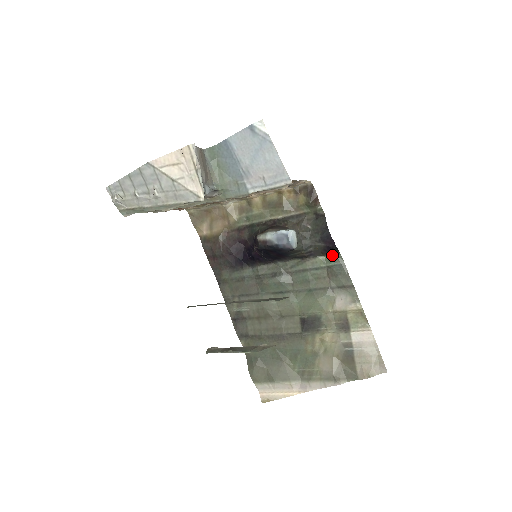
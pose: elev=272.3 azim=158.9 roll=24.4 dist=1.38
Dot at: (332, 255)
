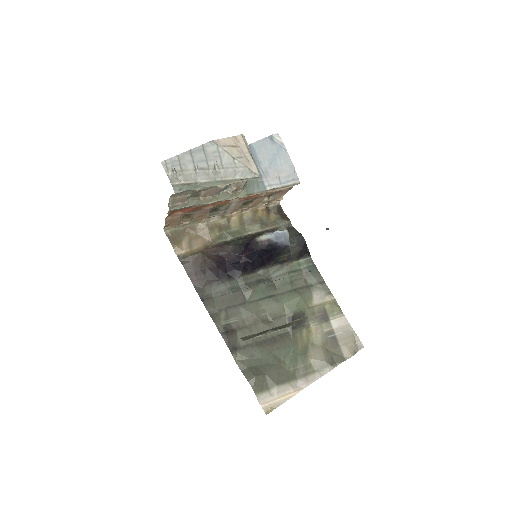
Dot at: (305, 258)
